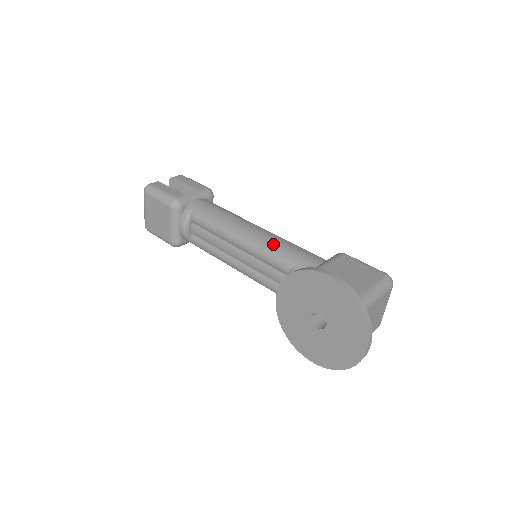
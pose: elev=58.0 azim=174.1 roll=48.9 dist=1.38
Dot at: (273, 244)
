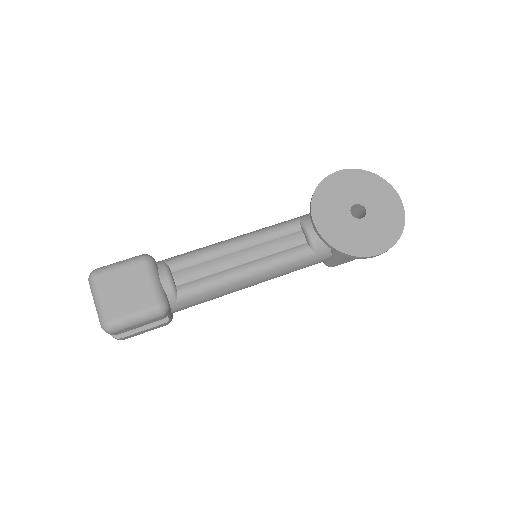
Dot at: (267, 227)
